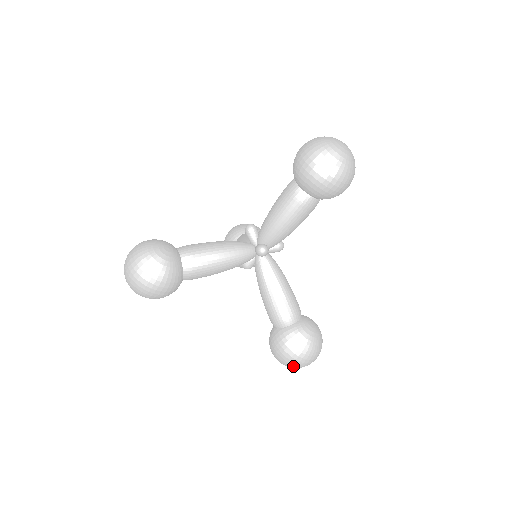
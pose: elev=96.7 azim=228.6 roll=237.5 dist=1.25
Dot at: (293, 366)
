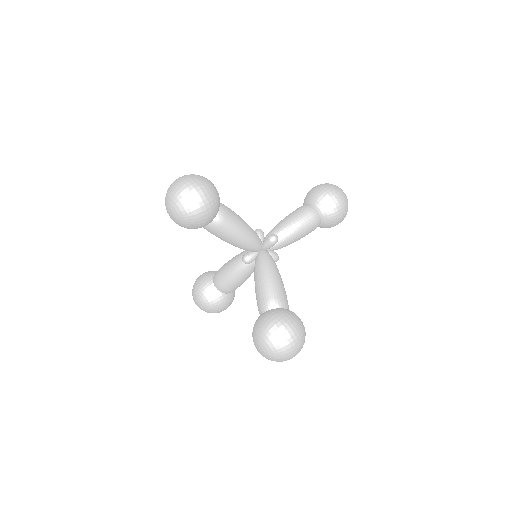
Dot at: (281, 344)
